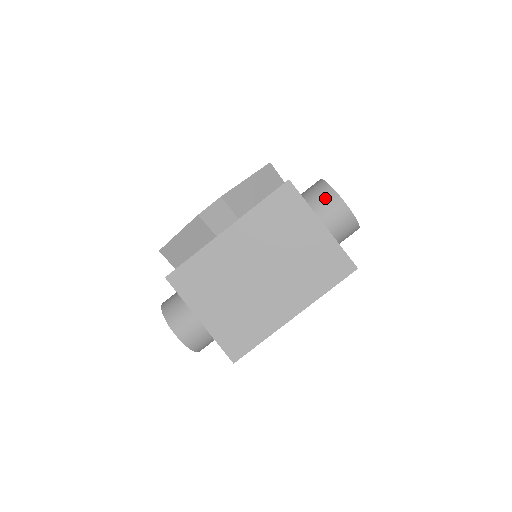
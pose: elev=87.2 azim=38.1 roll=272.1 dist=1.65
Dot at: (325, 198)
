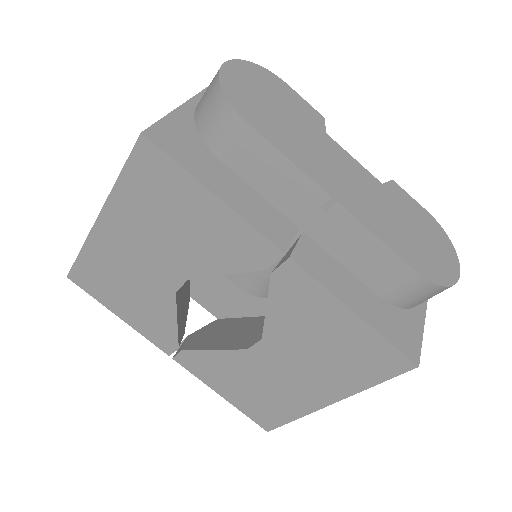
Dot at: occluded
